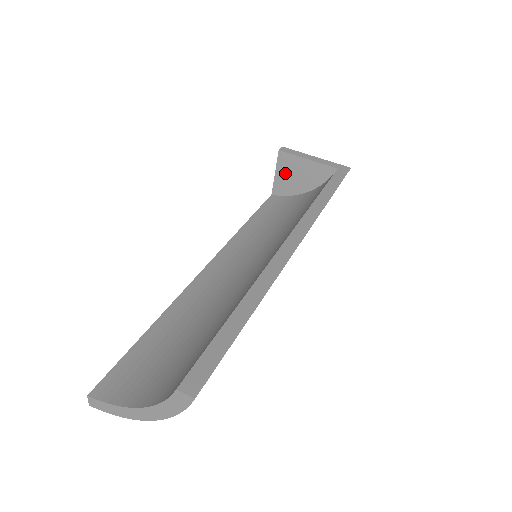
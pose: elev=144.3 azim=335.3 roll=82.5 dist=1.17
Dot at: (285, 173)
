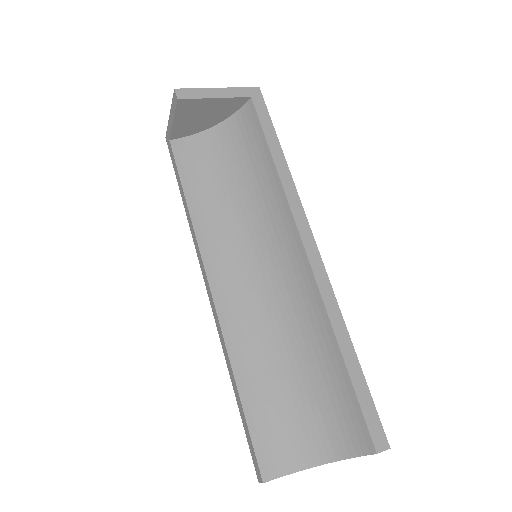
Dot at: (186, 117)
